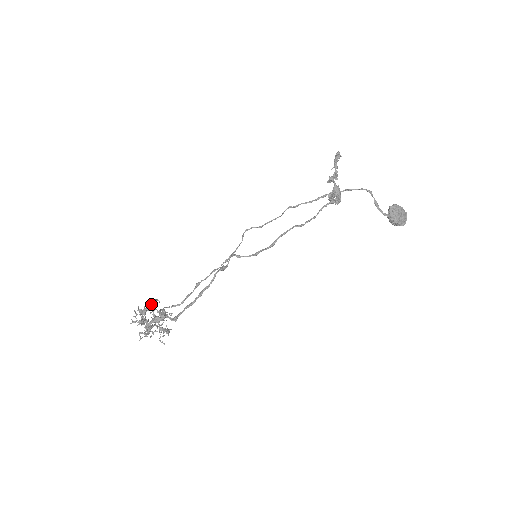
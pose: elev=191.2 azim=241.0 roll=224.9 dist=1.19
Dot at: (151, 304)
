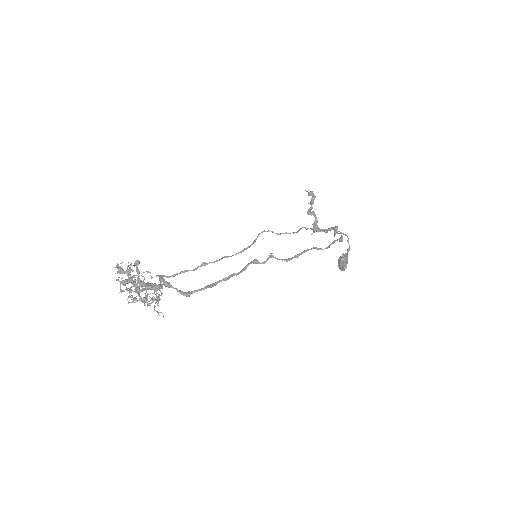
Dot at: (136, 265)
